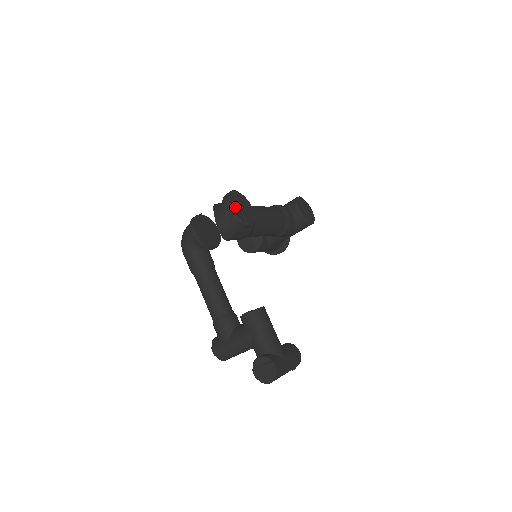
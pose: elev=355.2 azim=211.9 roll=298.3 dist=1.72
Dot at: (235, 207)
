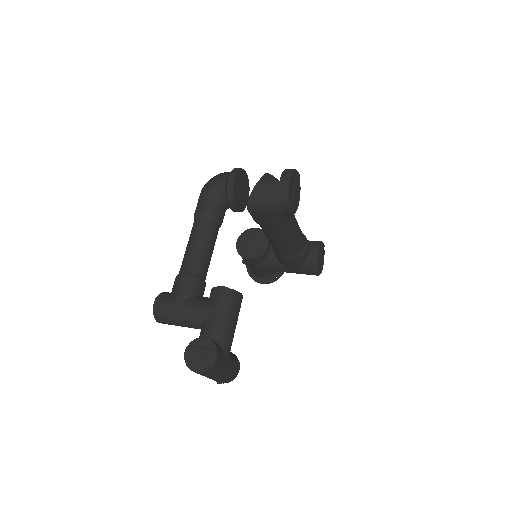
Dot at: (292, 184)
